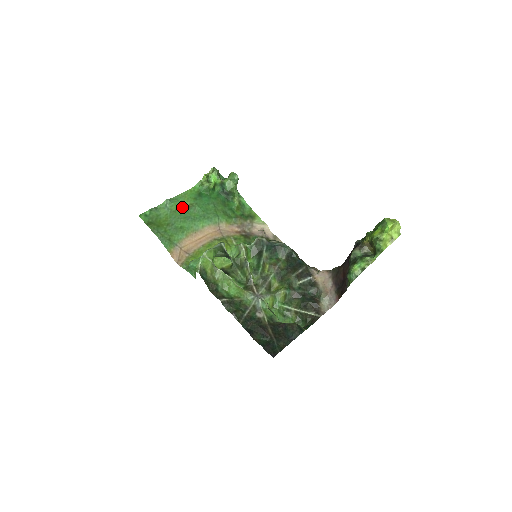
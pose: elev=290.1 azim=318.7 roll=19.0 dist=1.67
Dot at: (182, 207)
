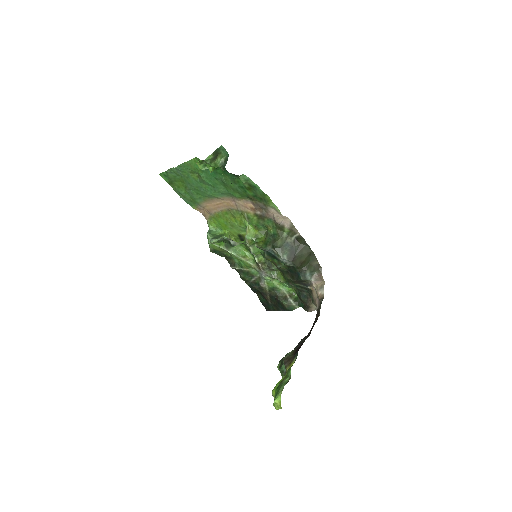
Dot at: (192, 175)
